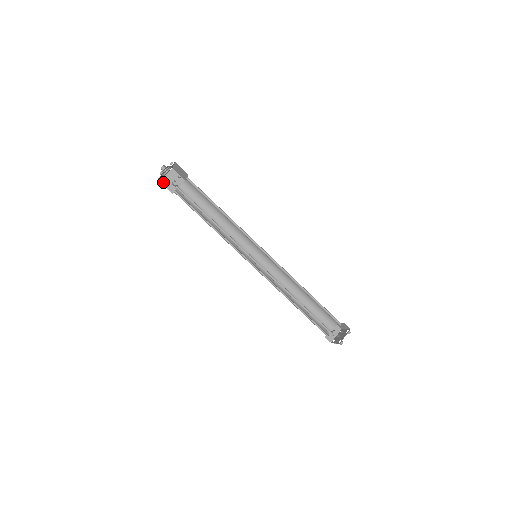
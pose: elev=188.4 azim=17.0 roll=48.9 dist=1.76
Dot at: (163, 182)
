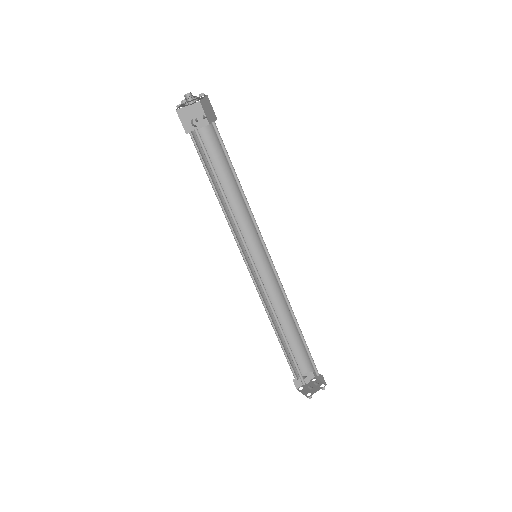
Dot at: (180, 113)
